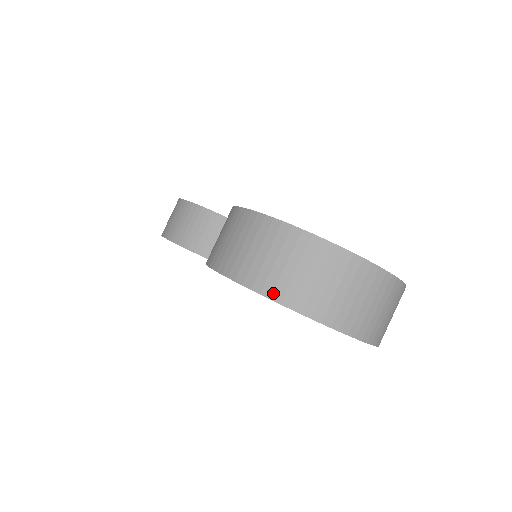
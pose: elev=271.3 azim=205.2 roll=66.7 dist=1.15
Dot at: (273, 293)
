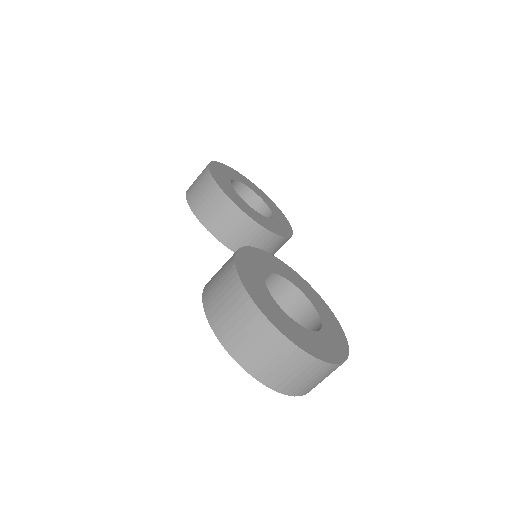
Dot at: (238, 358)
